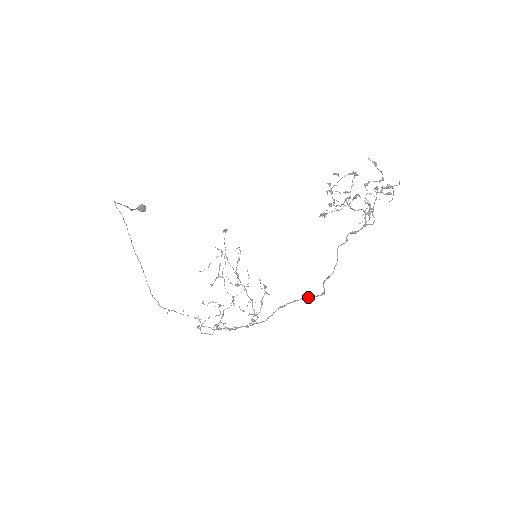
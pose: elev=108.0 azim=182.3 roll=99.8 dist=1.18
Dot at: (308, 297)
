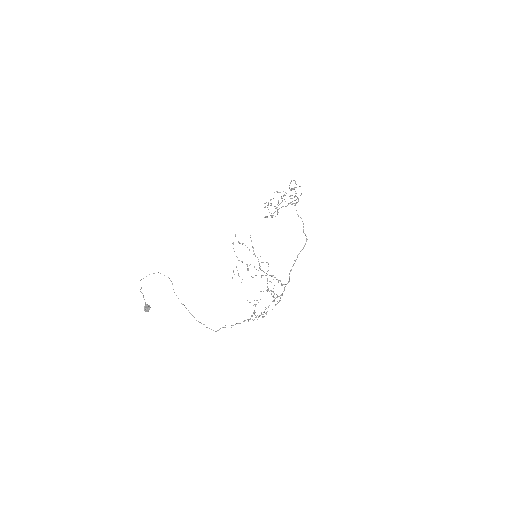
Dot at: (300, 251)
